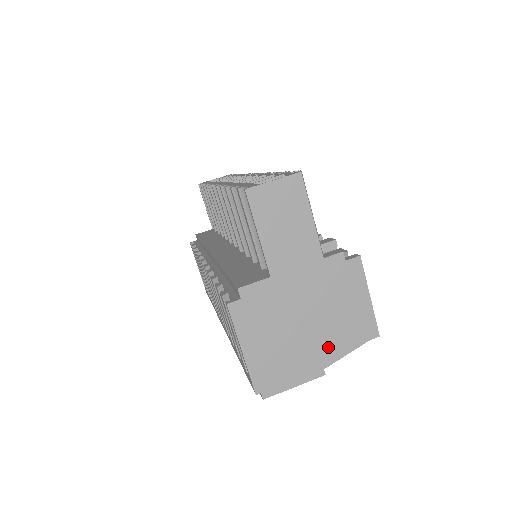
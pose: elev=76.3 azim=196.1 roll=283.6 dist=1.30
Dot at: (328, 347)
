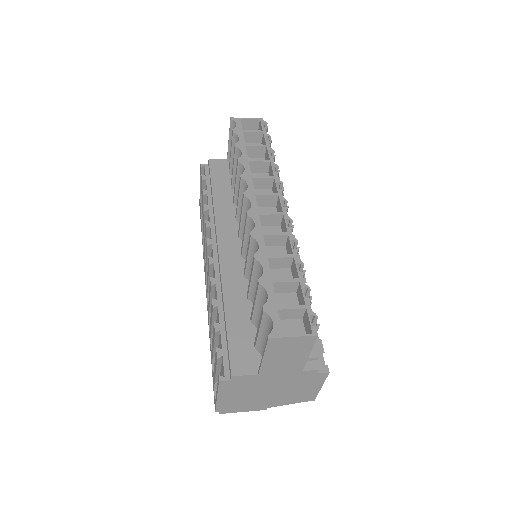
Dot at: (277, 401)
